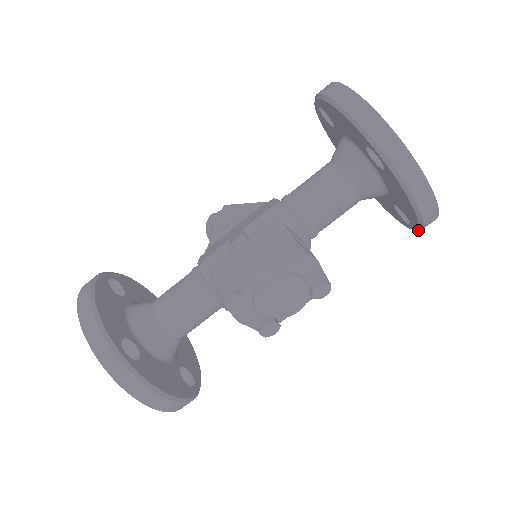
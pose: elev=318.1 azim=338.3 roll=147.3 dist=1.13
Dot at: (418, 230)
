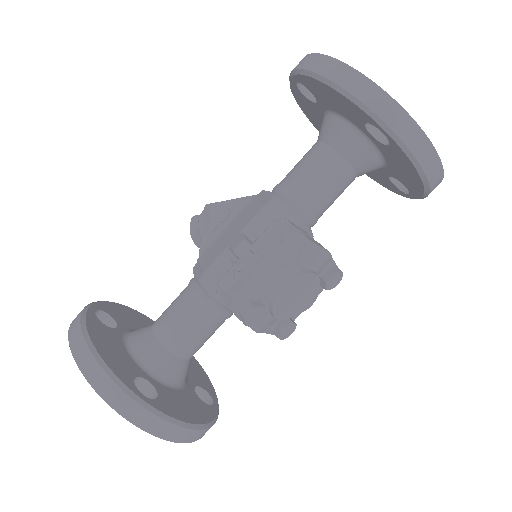
Dot at: occluded
